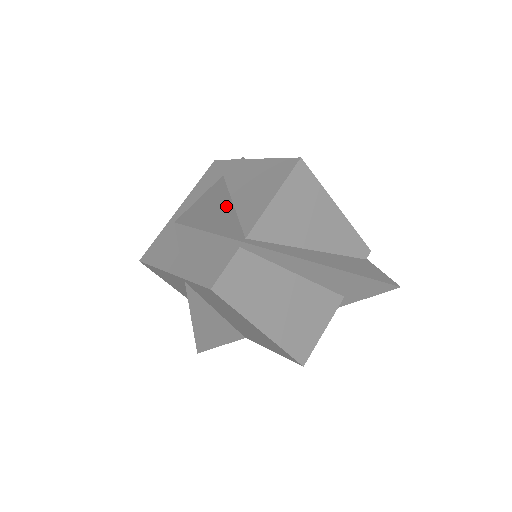
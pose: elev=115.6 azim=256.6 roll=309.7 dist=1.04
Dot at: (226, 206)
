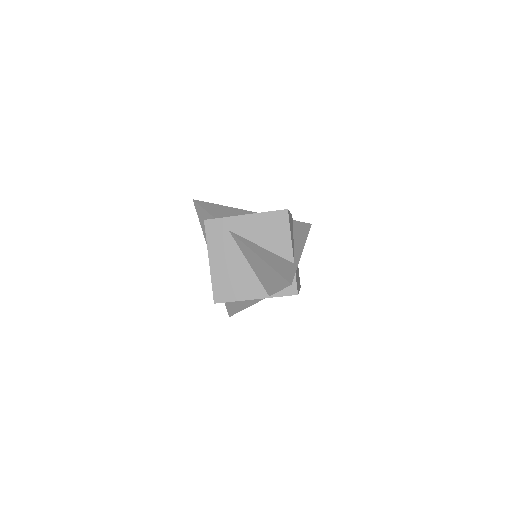
Dot at: (266, 252)
